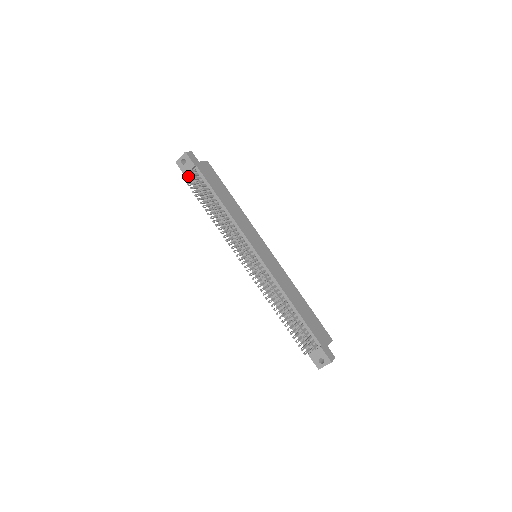
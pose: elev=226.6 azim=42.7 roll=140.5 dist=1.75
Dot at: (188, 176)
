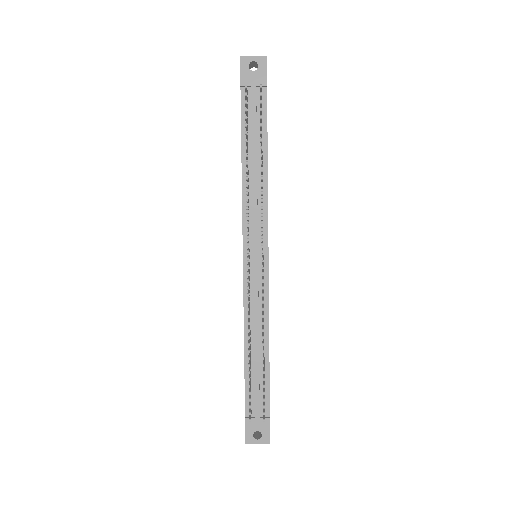
Dot at: (247, 90)
